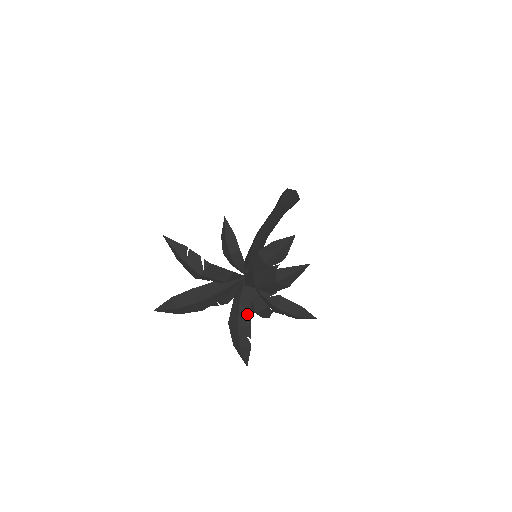
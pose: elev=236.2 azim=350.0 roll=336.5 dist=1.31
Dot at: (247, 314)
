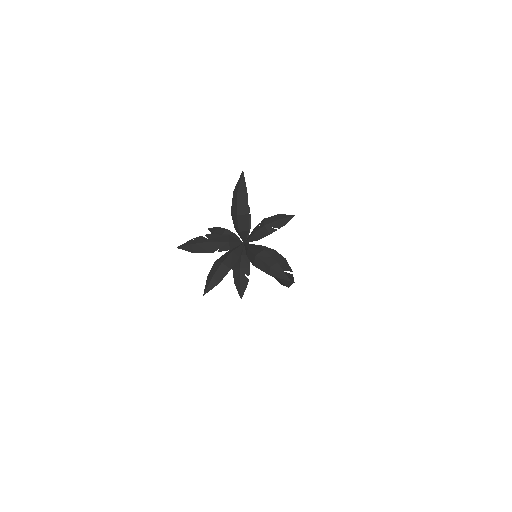
Dot at: (257, 249)
